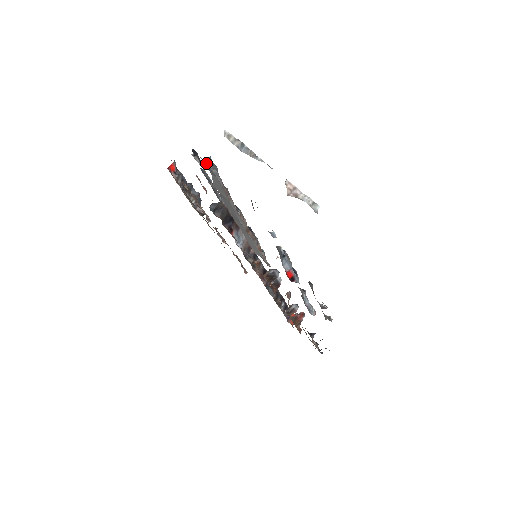
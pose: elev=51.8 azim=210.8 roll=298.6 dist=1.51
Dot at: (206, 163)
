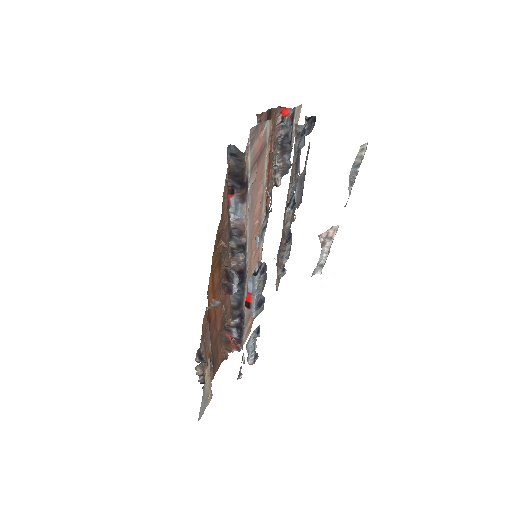
Dot at: (296, 128)
